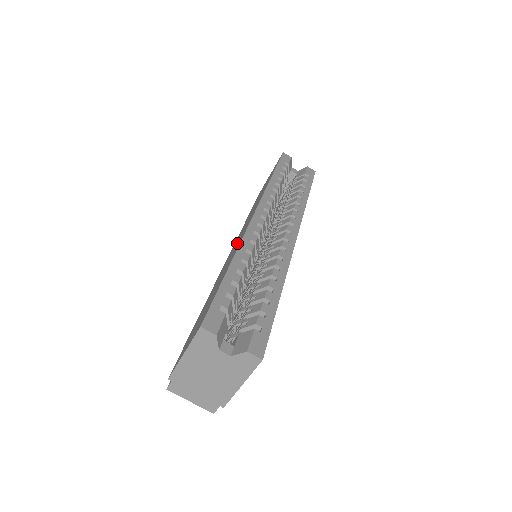
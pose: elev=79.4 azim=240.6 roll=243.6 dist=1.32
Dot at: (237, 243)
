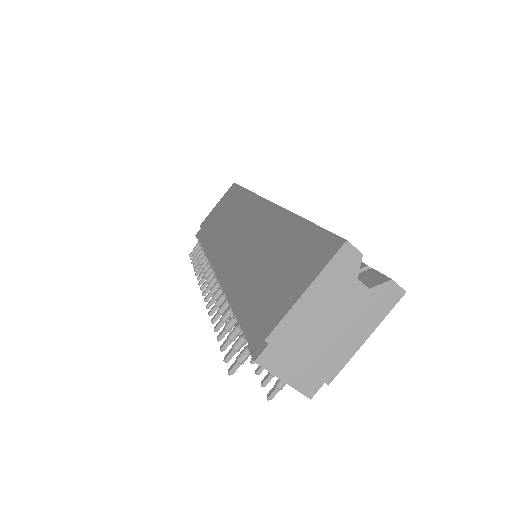
Dot at: (254, 228)
